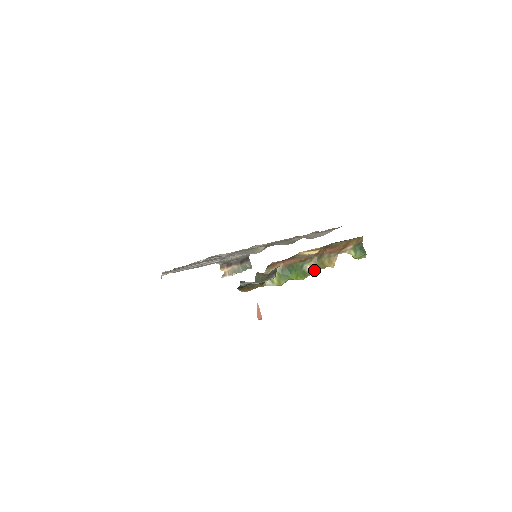
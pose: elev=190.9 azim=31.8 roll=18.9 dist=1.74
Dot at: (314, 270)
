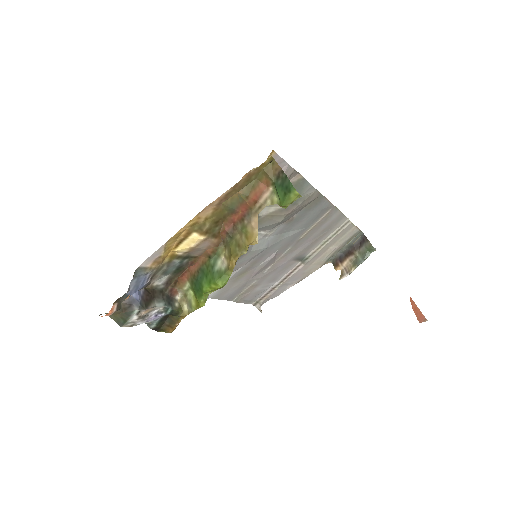
Dot at: (230, 262)
